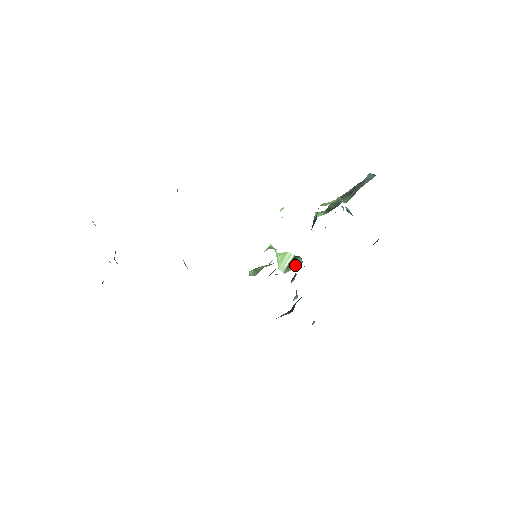
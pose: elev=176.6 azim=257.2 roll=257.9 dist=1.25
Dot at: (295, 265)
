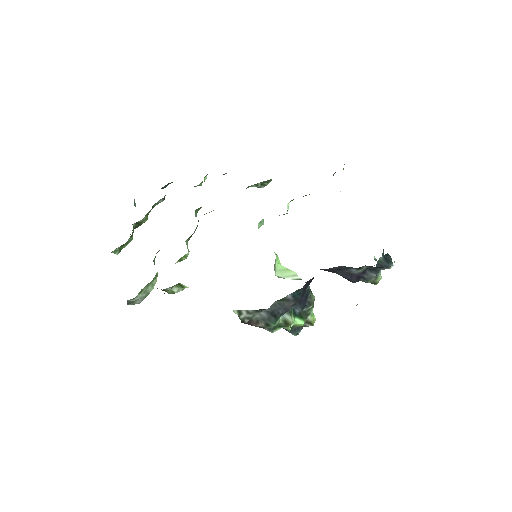
Dot at: occluded
